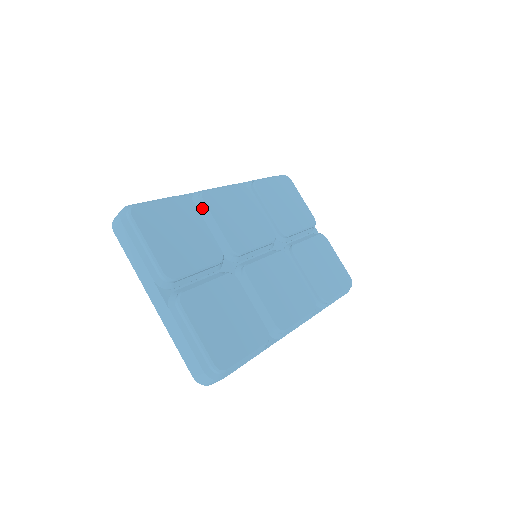
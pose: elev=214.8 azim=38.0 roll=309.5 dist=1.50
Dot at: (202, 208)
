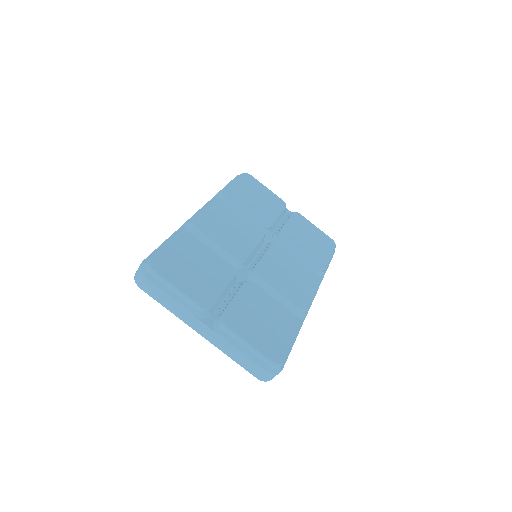
Dot at: (198, 235)
